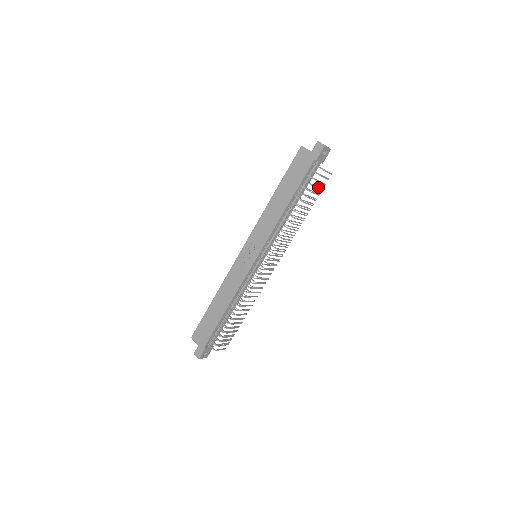
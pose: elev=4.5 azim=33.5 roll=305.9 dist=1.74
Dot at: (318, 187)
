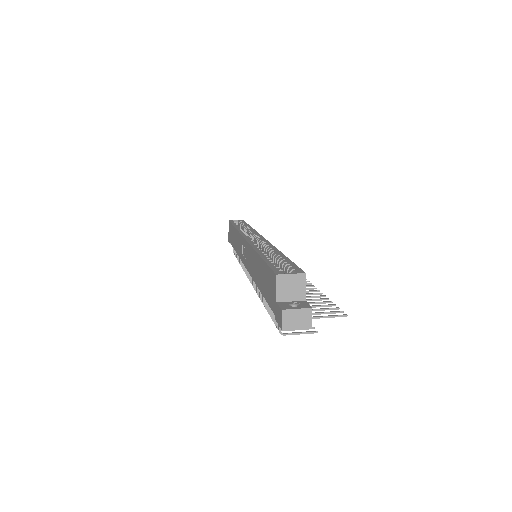
Dot at: (315, 306)
